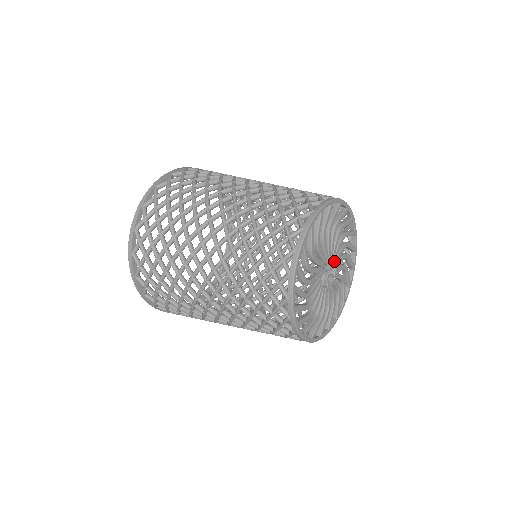
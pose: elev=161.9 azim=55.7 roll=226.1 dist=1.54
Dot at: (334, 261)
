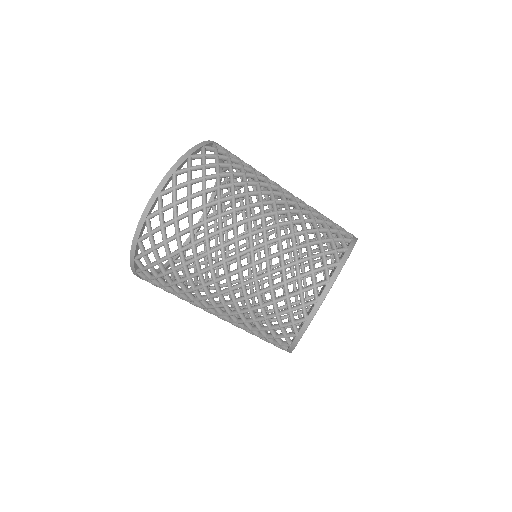
Dot at: occluded
